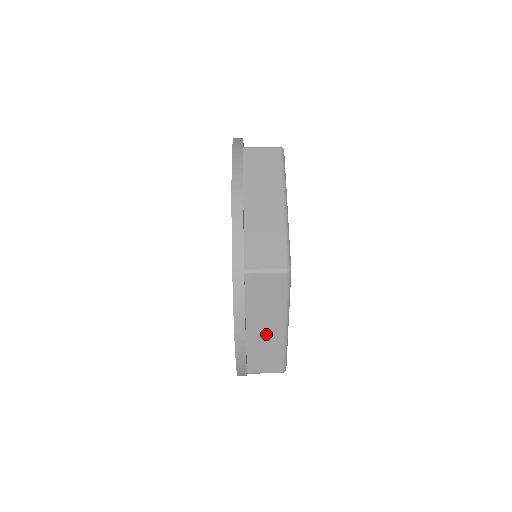
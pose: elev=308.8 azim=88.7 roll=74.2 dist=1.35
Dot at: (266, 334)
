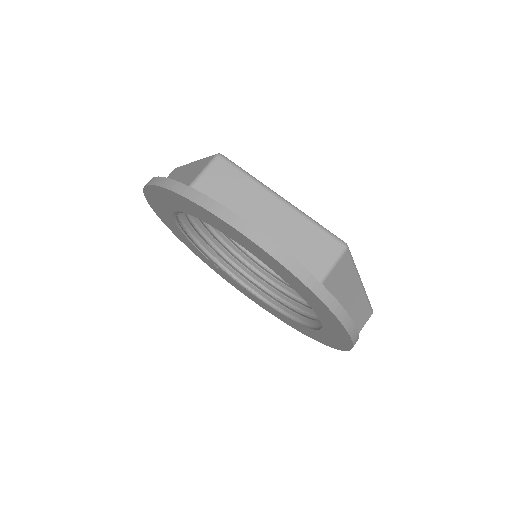
Dot at: (353, 304)
